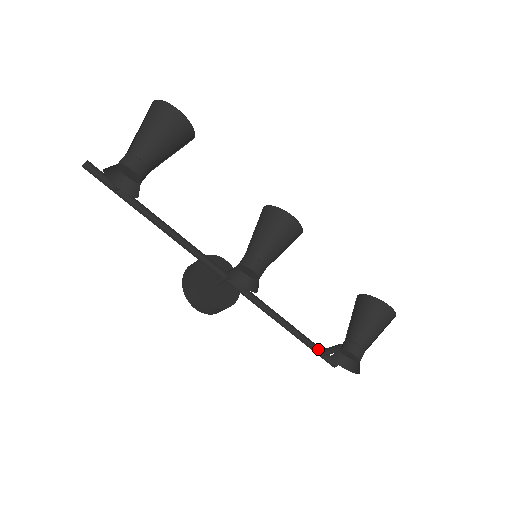
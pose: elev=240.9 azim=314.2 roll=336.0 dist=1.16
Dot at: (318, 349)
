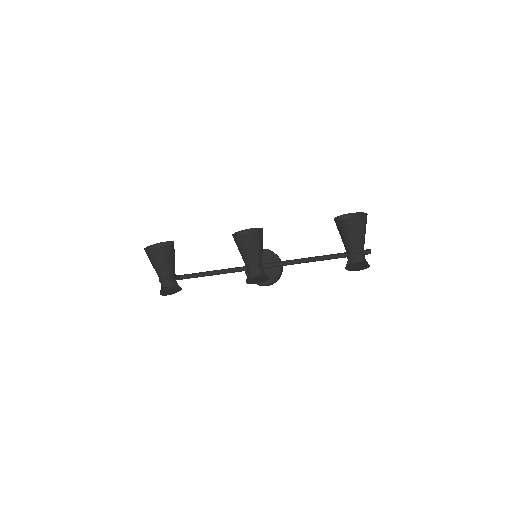
Dot at: occluded
